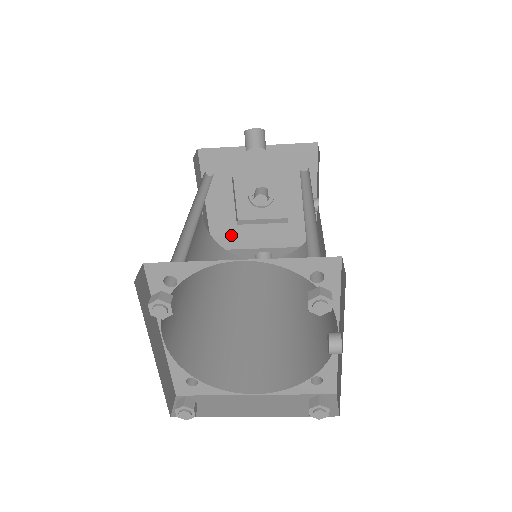
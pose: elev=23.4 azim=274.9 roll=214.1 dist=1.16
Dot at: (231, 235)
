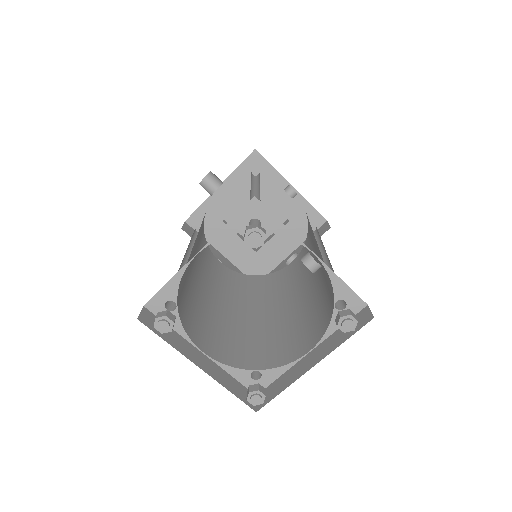
Dot at: (259, 263)
